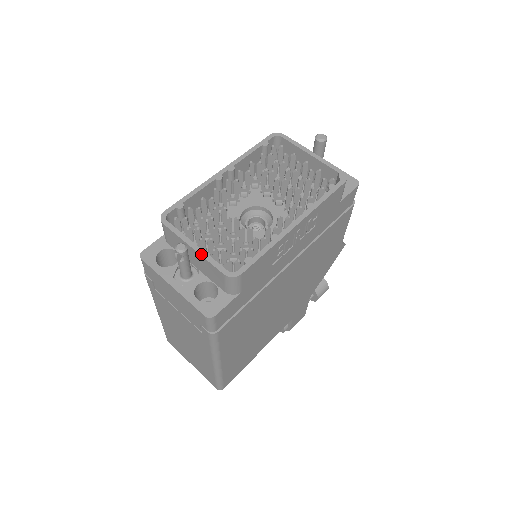
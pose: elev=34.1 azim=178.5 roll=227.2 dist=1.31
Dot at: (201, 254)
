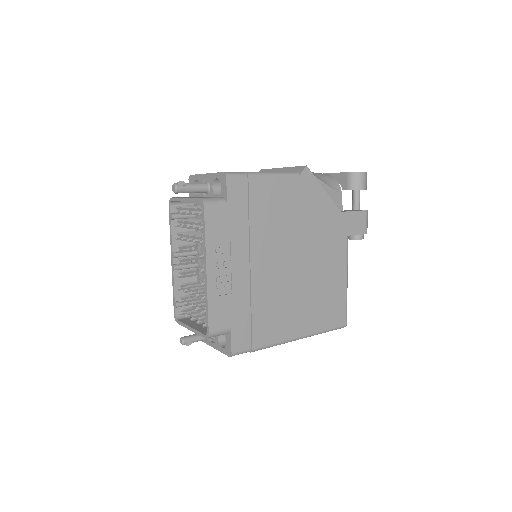
Dot at: (194, 332)
